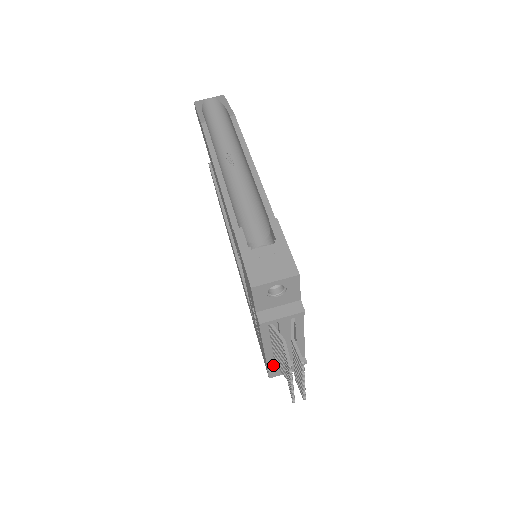
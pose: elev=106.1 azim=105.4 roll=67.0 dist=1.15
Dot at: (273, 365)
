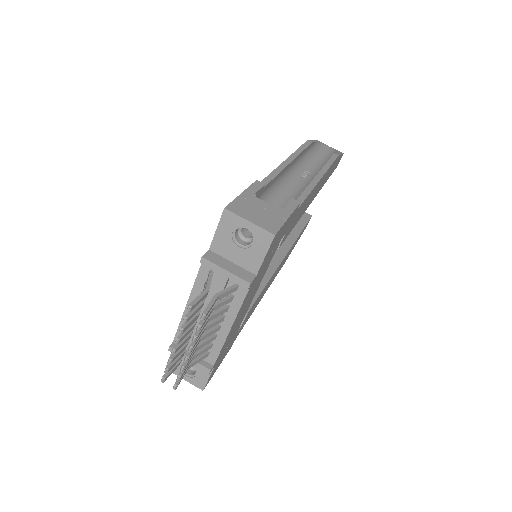
Dot at: occluded
